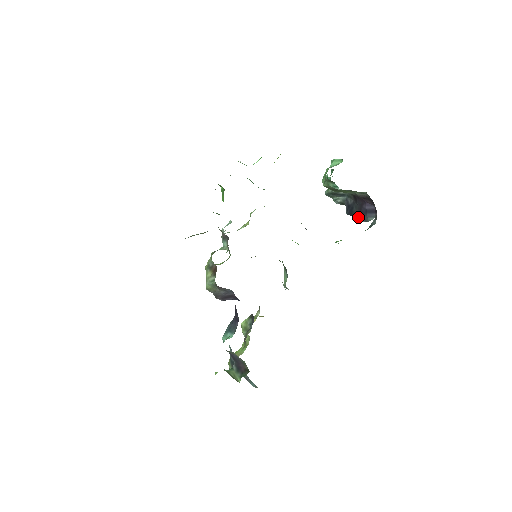
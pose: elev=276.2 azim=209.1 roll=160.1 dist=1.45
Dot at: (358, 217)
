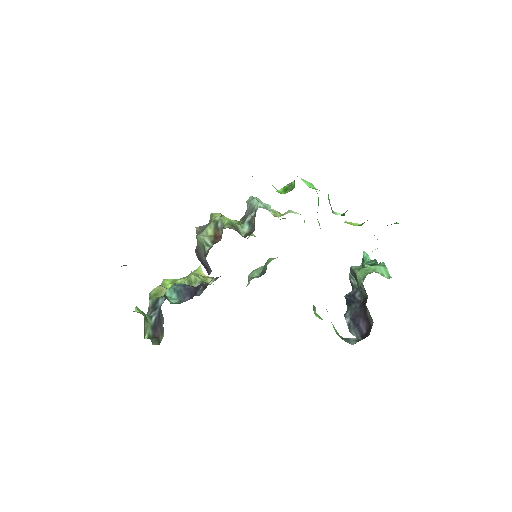
Dot at: (349, 316)
